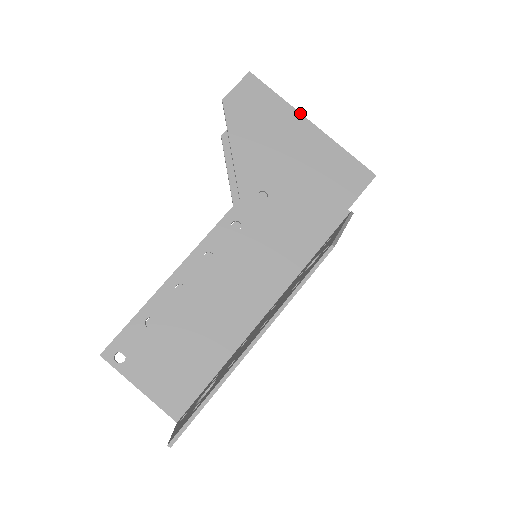
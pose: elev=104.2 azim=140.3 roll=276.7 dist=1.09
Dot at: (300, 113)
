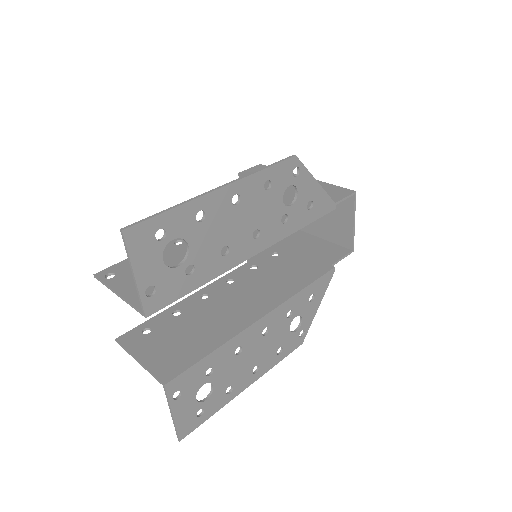
Dot at: (295, 174)
